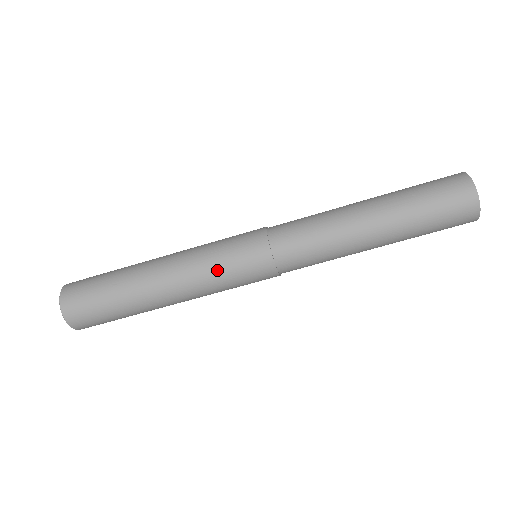
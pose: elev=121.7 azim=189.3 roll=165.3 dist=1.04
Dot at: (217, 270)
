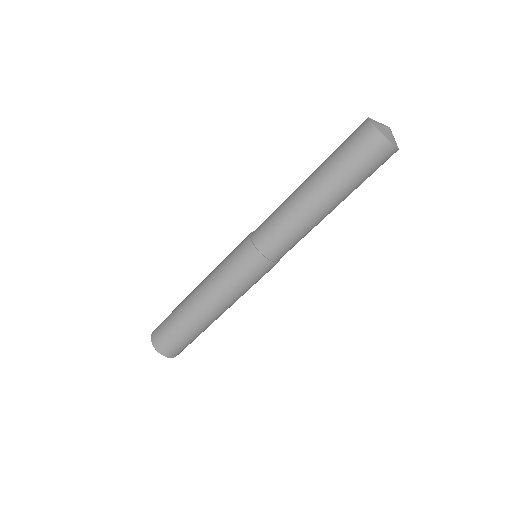
Dot at: (241, 288)
